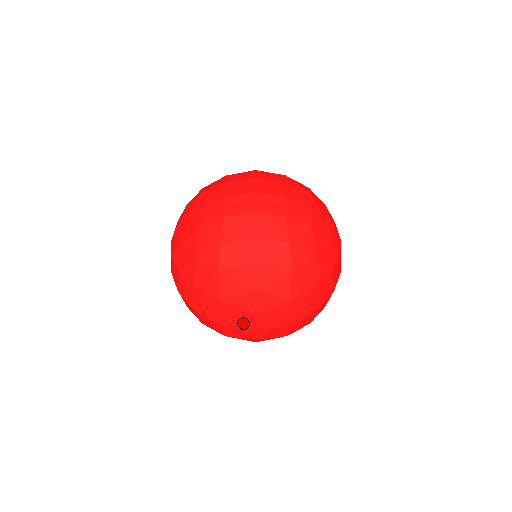
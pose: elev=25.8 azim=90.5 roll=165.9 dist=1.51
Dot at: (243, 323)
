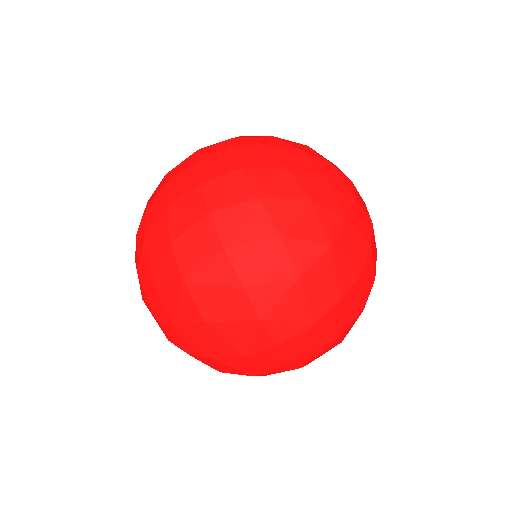
Dot at: (254, 343)
